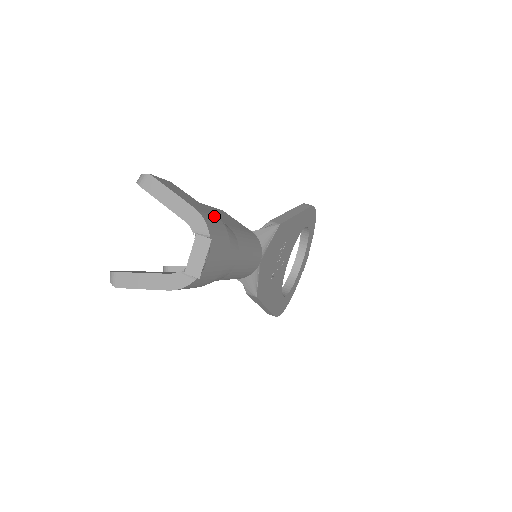
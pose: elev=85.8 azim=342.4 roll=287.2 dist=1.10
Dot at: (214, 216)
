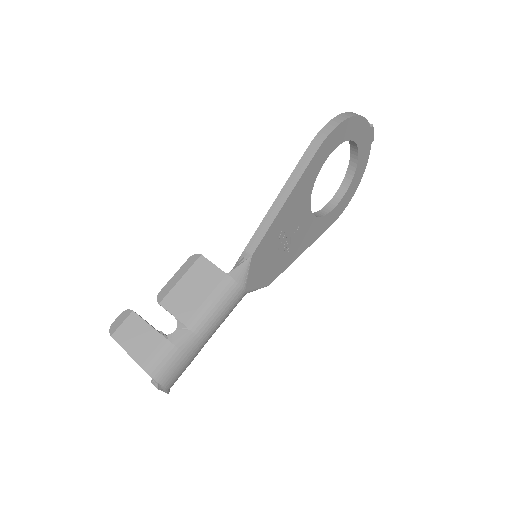
Dot at: (163, 348)
